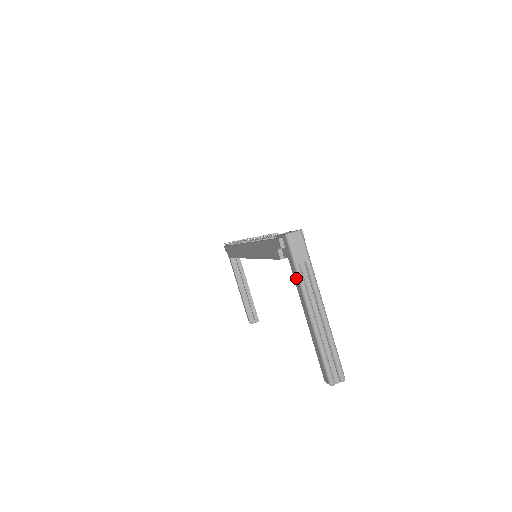
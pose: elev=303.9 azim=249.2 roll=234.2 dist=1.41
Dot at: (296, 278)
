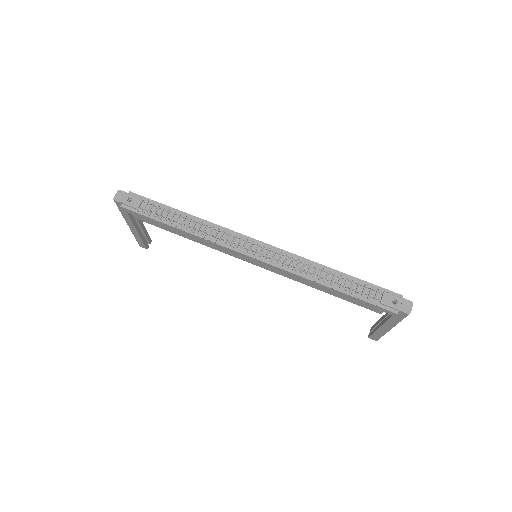
Dot at: (394, 322)
